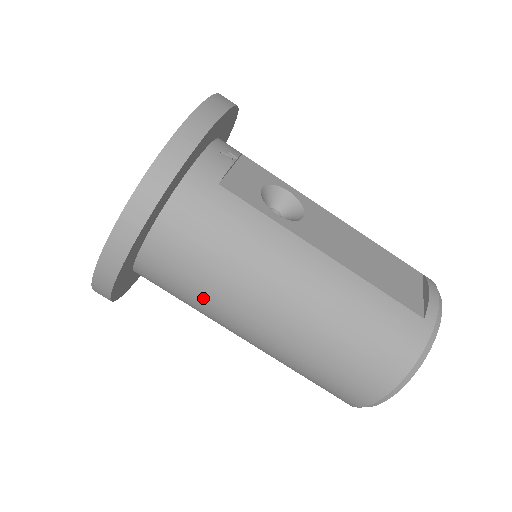
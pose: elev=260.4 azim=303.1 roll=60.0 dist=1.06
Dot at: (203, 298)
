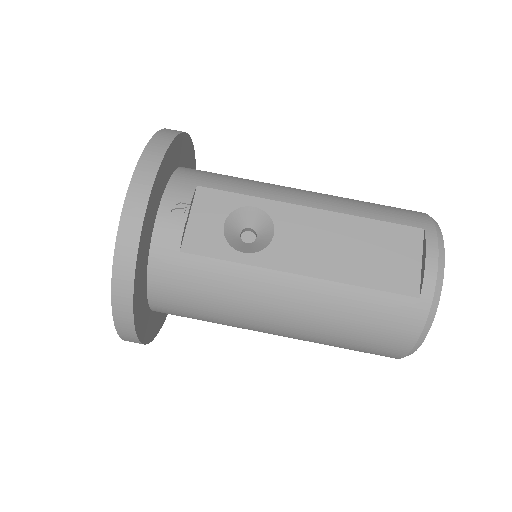
Dot at: occluded
